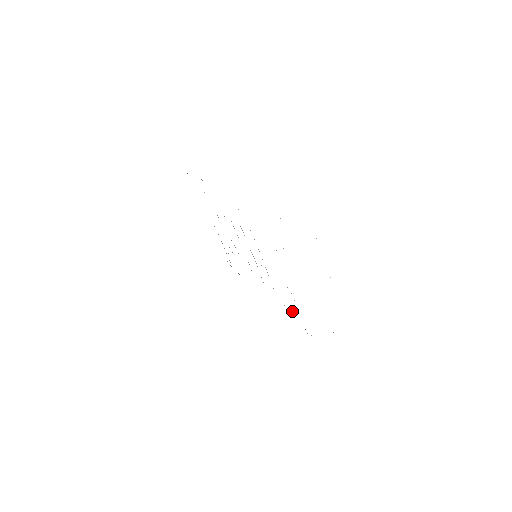
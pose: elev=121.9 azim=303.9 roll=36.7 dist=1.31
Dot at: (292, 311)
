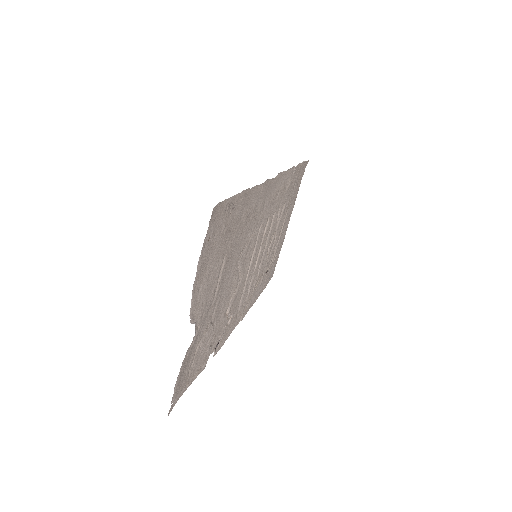
Dot at: (229, 321)
